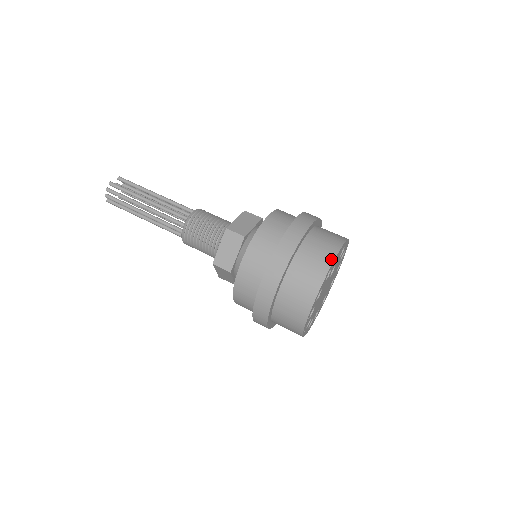
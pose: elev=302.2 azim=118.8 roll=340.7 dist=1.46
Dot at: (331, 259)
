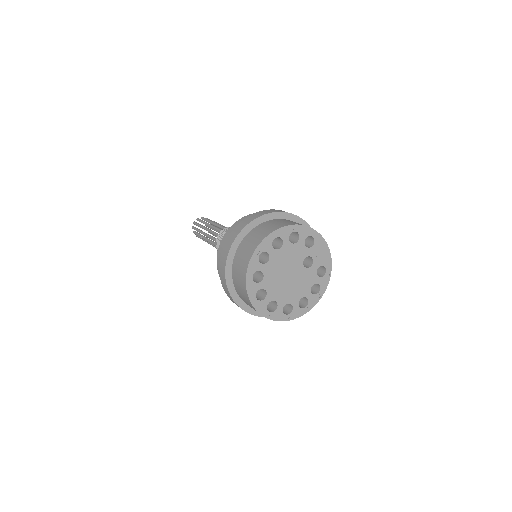
Dot at: (320, 235)
